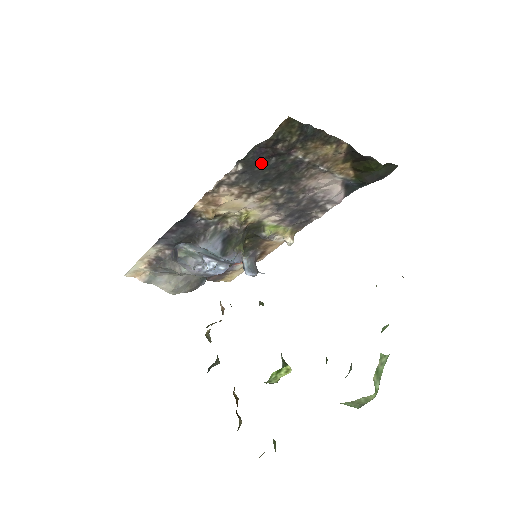
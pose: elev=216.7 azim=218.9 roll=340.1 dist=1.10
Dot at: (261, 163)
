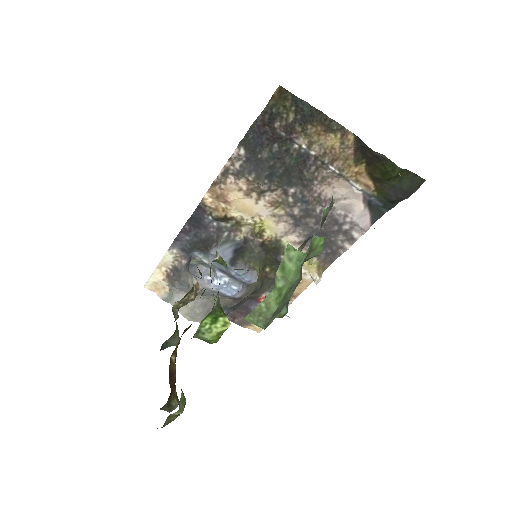
Dot at: (263, 148)
